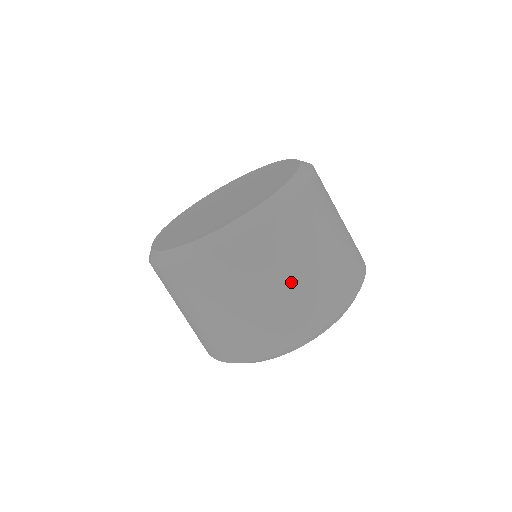
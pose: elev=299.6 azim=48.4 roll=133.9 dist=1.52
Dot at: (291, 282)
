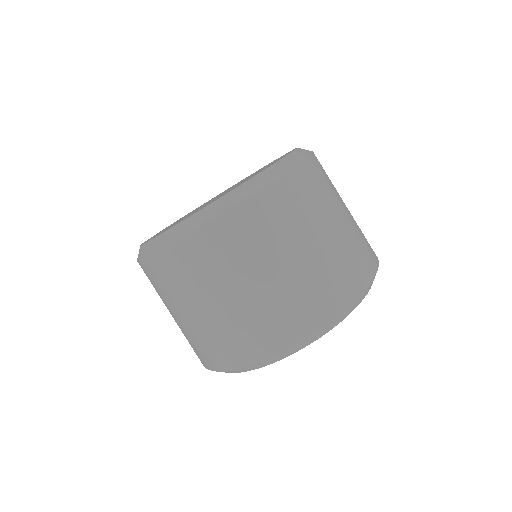
Dot at: (316, 246)
